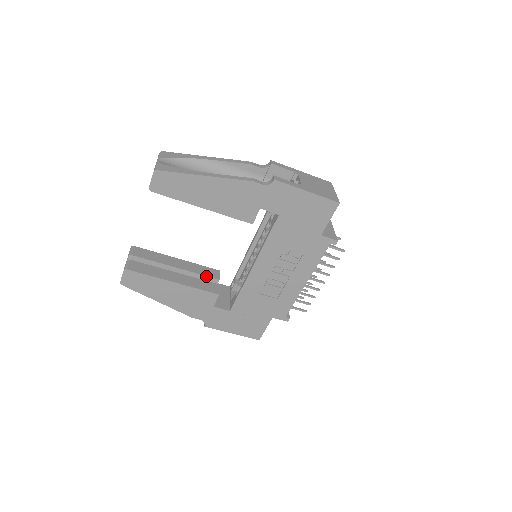
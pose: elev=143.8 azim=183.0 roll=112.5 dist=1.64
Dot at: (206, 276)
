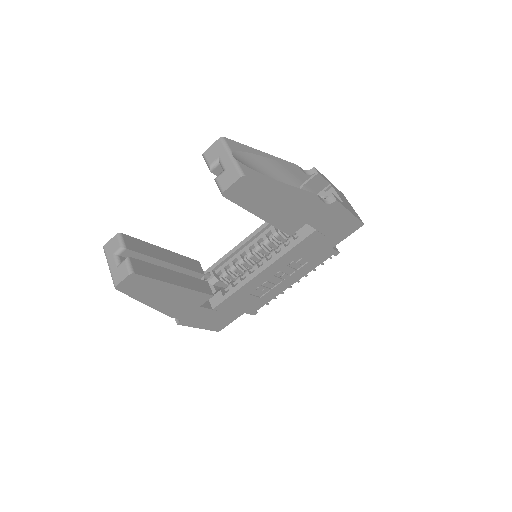
Dot at: (194, 271)
